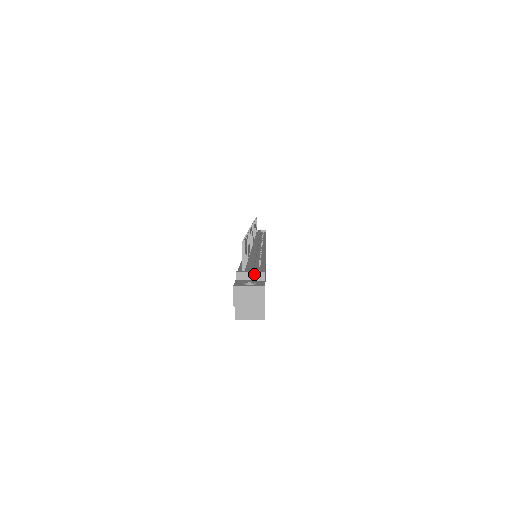
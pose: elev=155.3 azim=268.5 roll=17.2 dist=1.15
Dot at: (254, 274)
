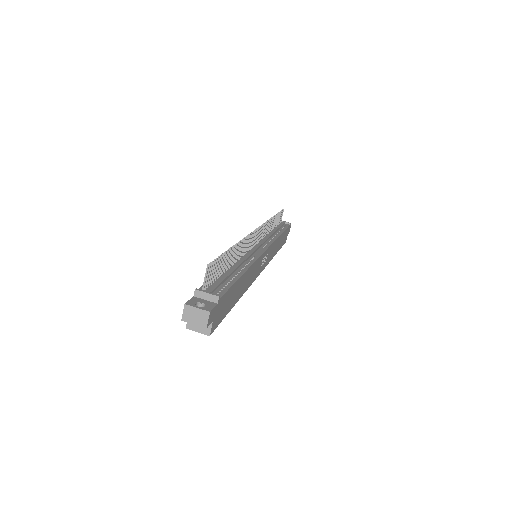
Dot at: (210, 296)
